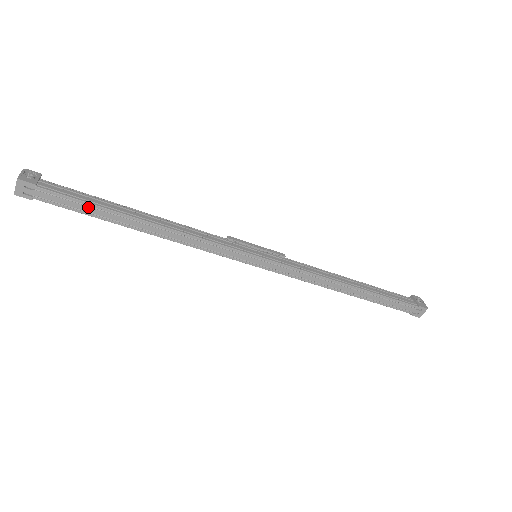
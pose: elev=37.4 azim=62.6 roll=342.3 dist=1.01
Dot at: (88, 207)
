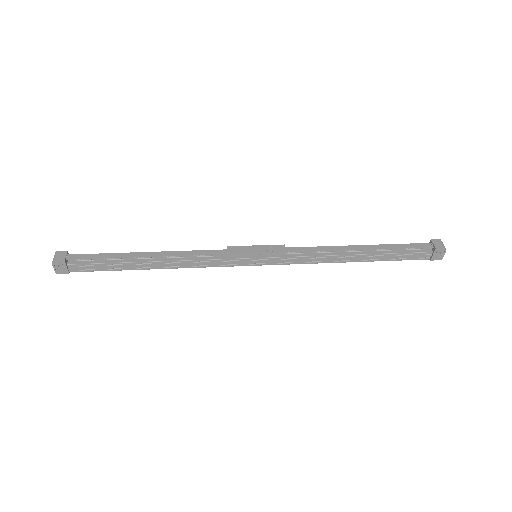
Dot at: (110, 268)
